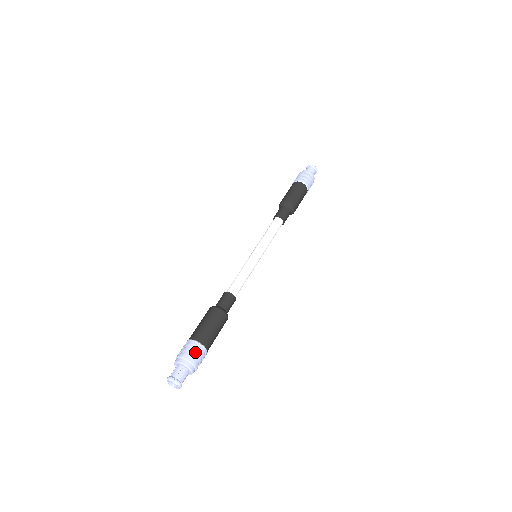
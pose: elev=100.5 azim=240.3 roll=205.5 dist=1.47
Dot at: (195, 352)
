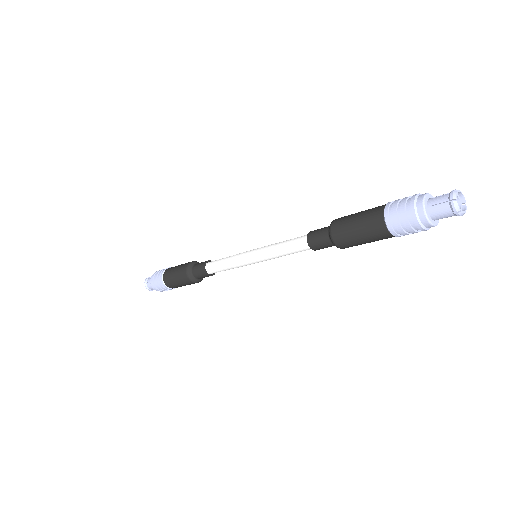
Dot at: (164, 289)
